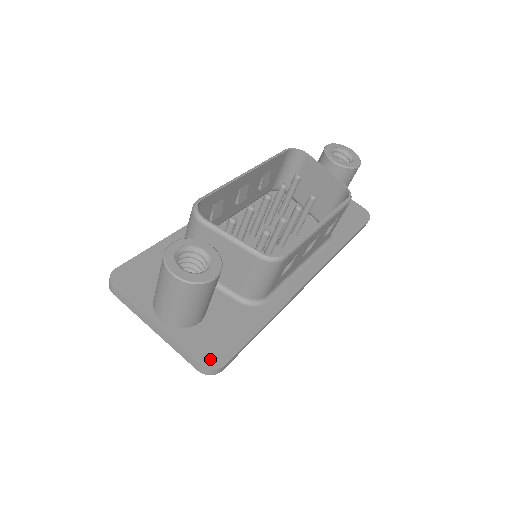
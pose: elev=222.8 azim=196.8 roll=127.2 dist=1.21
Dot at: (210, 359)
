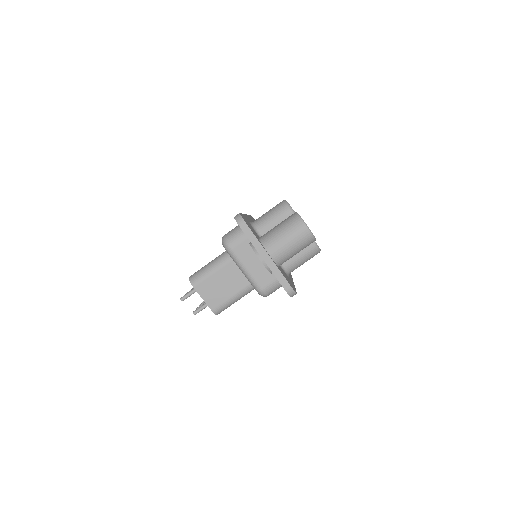
Dot at: occluded
